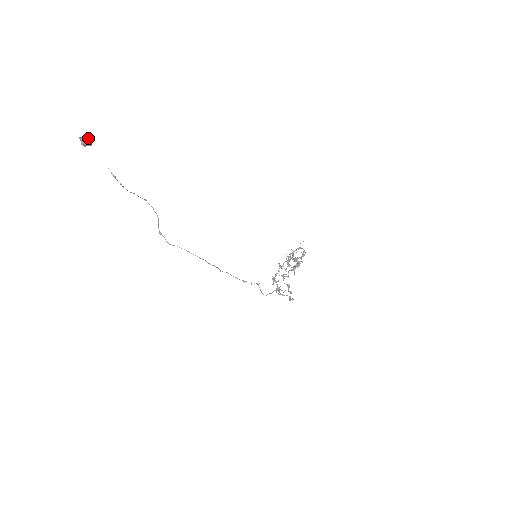
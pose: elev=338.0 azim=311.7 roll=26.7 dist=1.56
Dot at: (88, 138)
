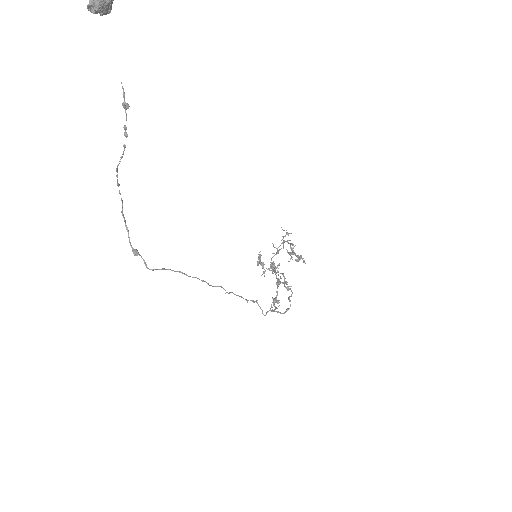
Dot at: out of frame
